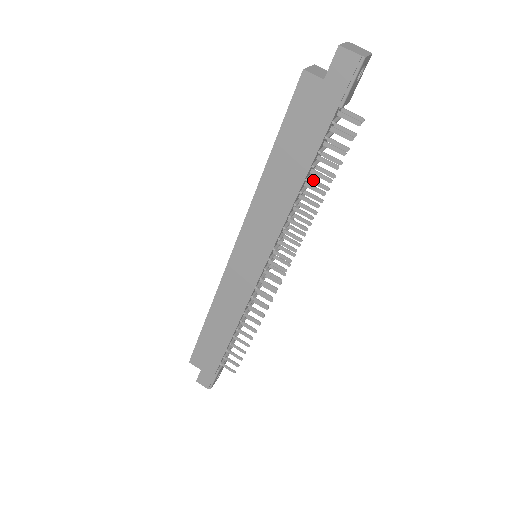
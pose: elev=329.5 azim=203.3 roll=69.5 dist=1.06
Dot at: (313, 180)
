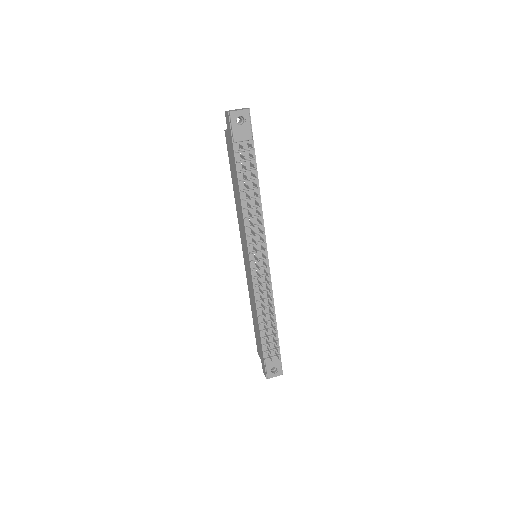
Dot at: (255, 193)
